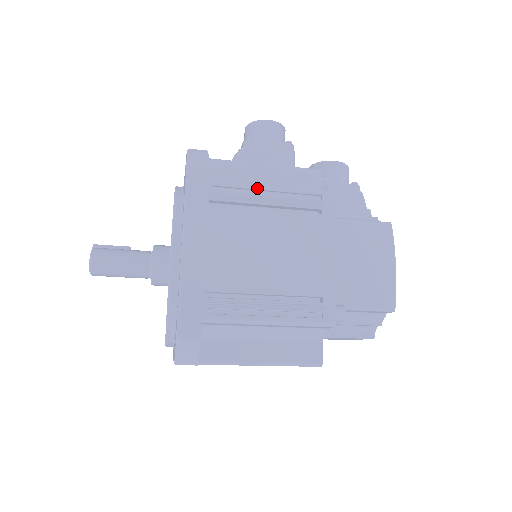
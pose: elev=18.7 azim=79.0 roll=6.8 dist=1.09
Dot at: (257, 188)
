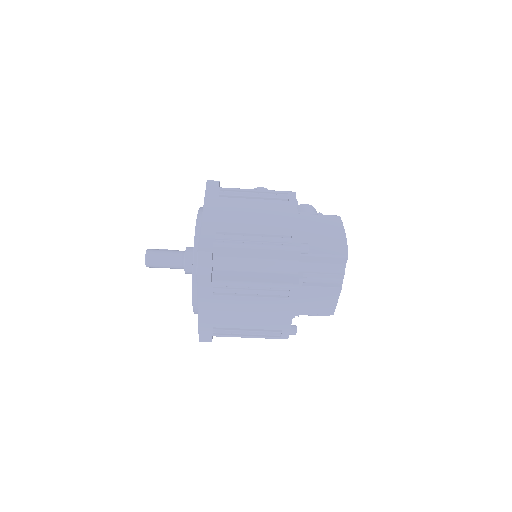
Dot at: (248, 190)
